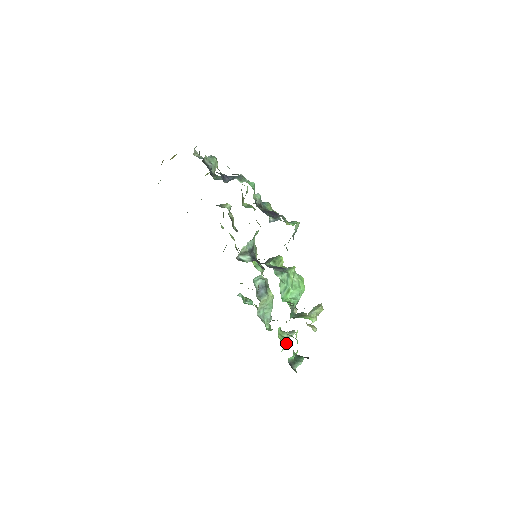
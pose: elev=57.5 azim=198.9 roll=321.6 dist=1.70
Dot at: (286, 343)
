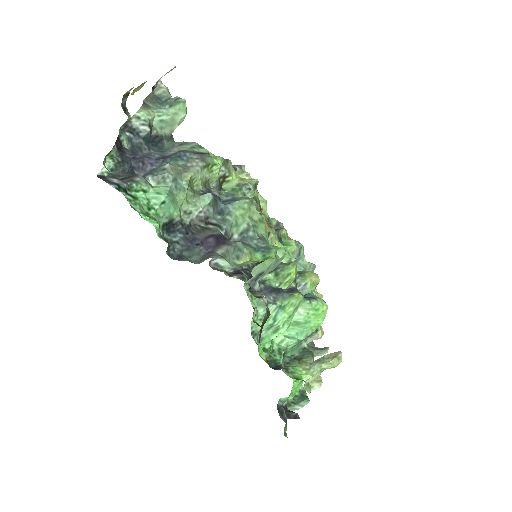
Dot at: occluded
